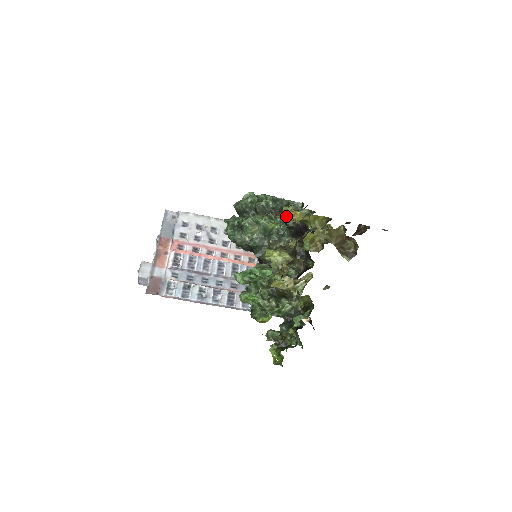
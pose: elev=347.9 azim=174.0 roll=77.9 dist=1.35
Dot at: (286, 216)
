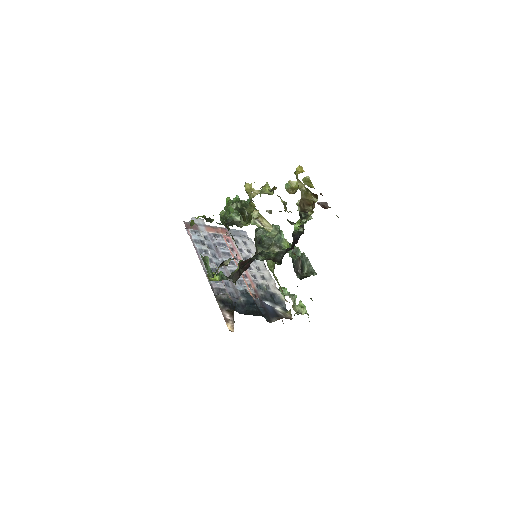
Dot at: (296, 170)
